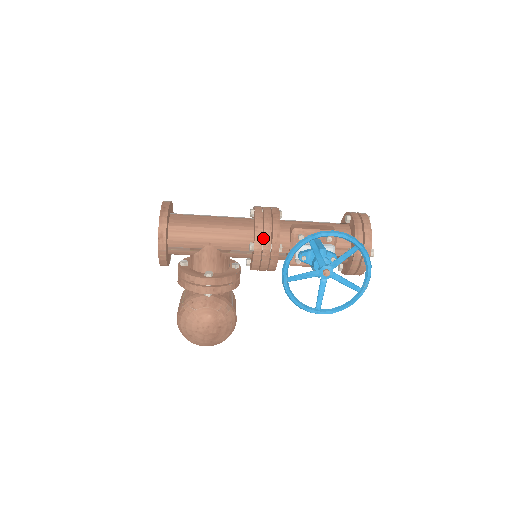
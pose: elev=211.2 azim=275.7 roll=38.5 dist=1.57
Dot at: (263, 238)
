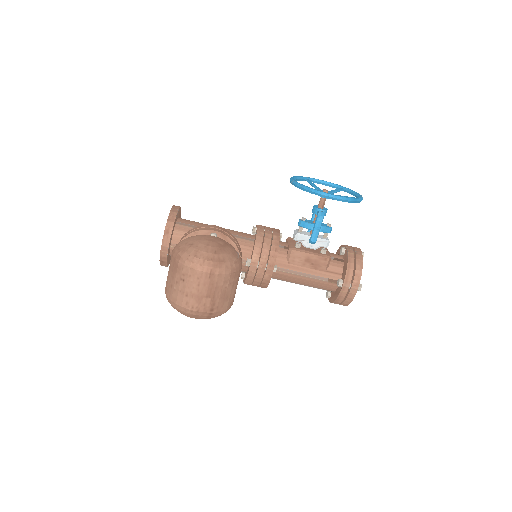
Dot at: (264, 227)
